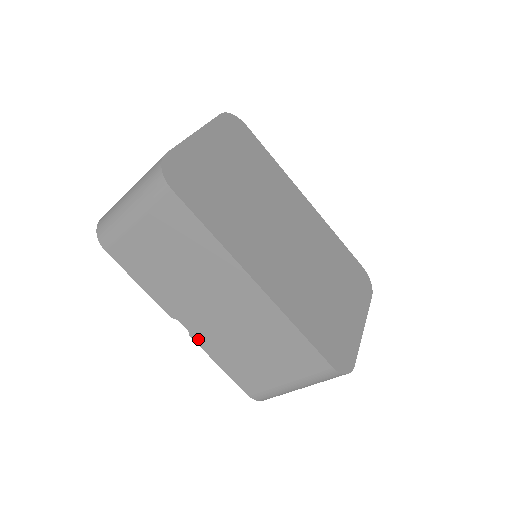
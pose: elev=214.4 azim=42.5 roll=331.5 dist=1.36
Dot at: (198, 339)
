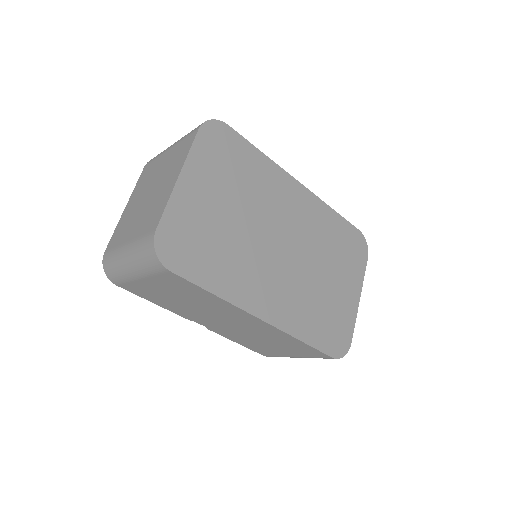
Dot at: (215, 331)
